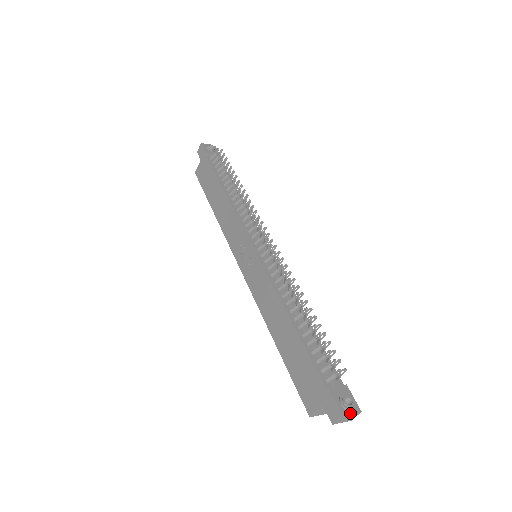
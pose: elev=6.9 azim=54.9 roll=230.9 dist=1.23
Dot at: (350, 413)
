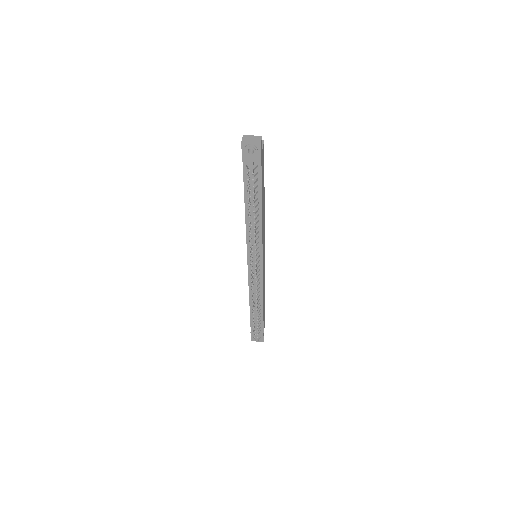
Dot at: (256, 341)
